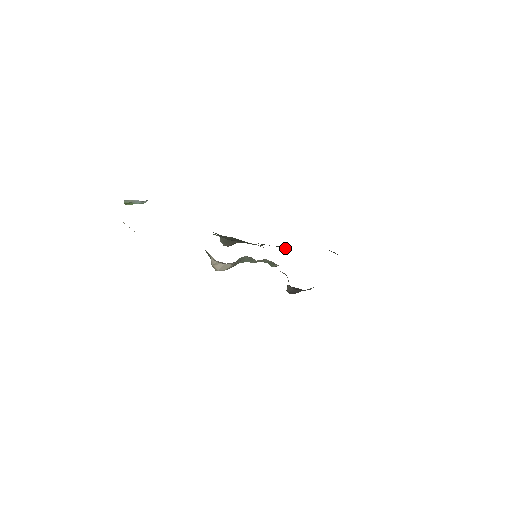
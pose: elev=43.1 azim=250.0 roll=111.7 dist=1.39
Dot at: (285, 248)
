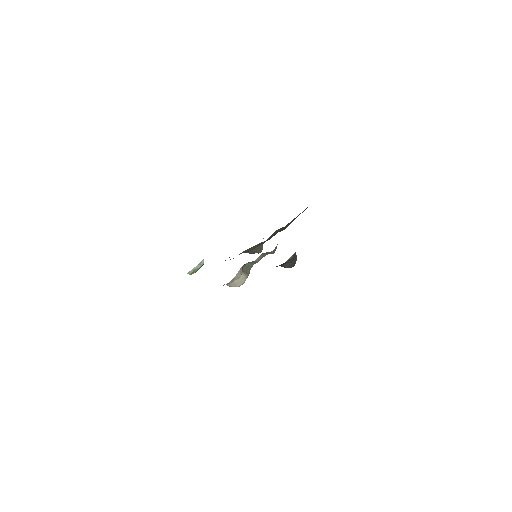
Dot at: (282, 227)
